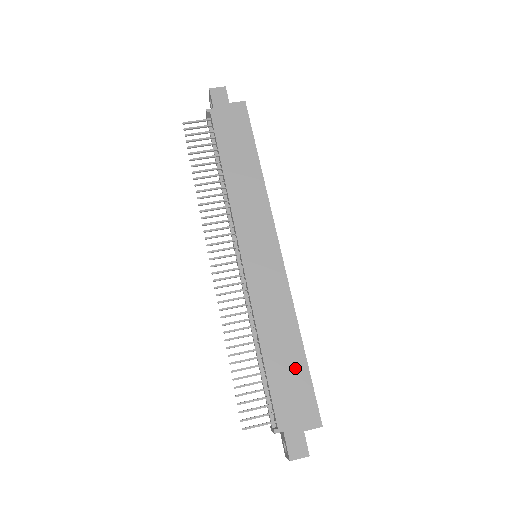
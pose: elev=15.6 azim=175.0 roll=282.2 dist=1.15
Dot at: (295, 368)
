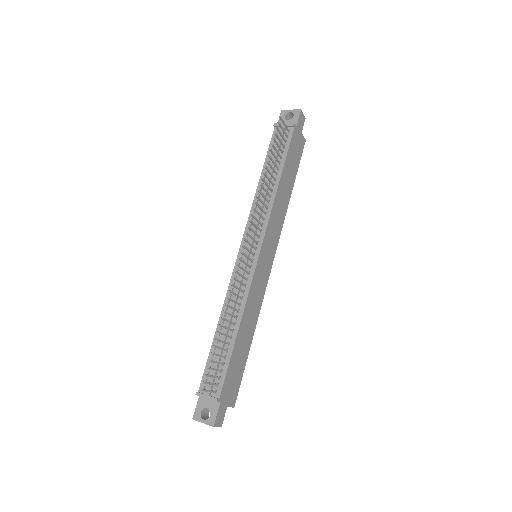
Dot at: (243, 357)
